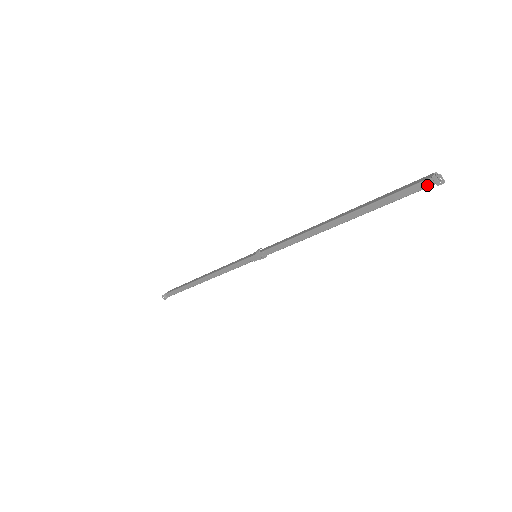
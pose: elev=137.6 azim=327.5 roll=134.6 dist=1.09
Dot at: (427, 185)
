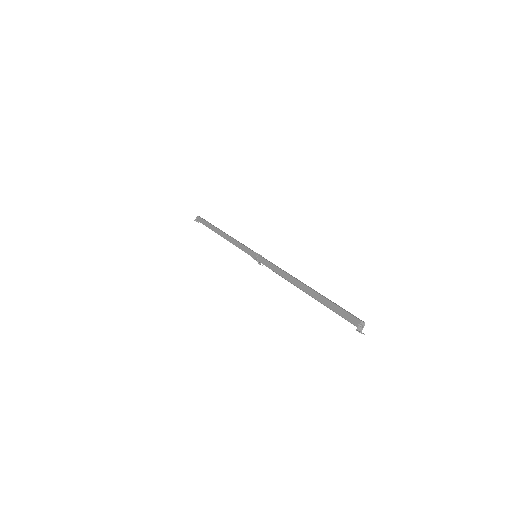
Dot at: occluded
